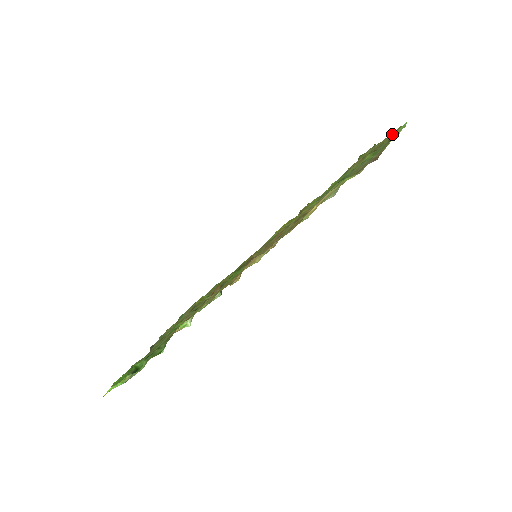
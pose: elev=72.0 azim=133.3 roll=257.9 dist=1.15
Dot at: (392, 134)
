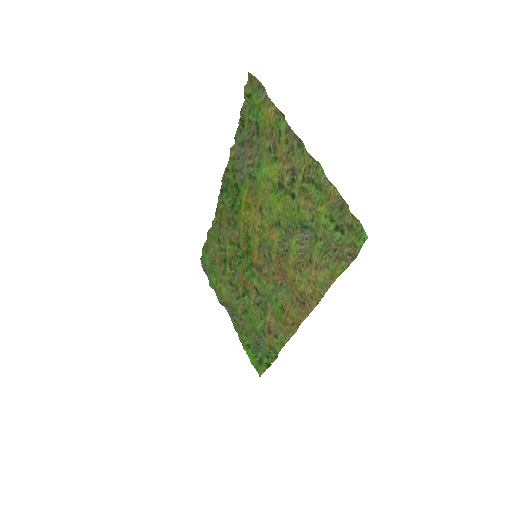
Dot at: (349, 226)
